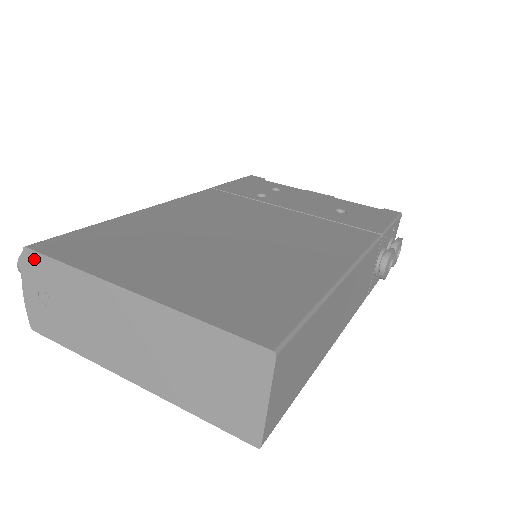
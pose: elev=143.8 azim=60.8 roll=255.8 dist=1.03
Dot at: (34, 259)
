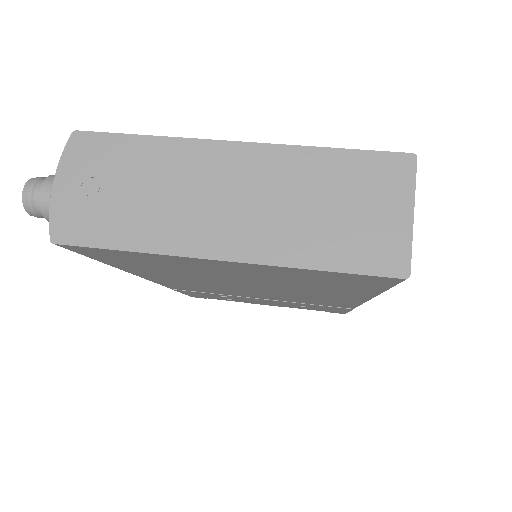
Dot at: (88, 142)
